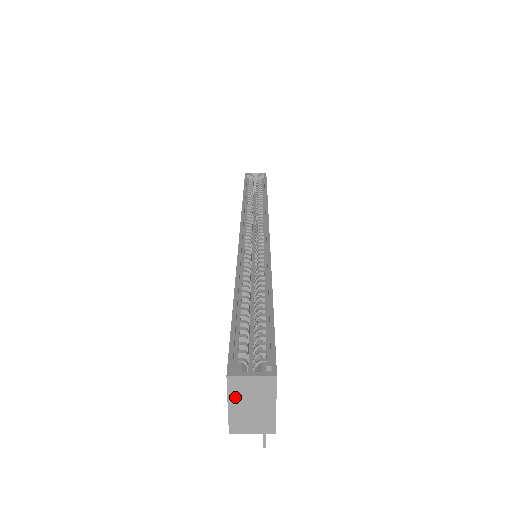
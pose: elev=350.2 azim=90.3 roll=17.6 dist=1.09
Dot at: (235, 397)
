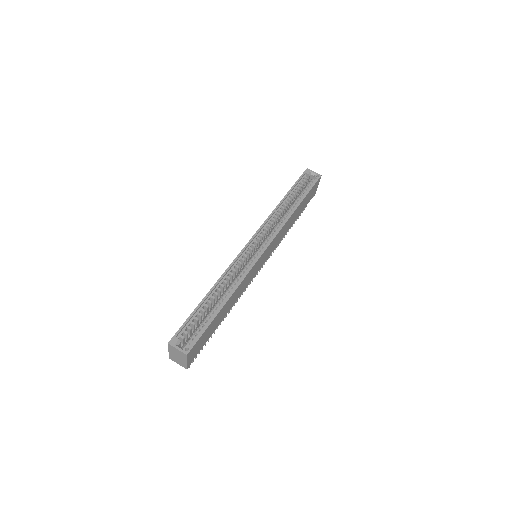
Dot at: (171, 350)
